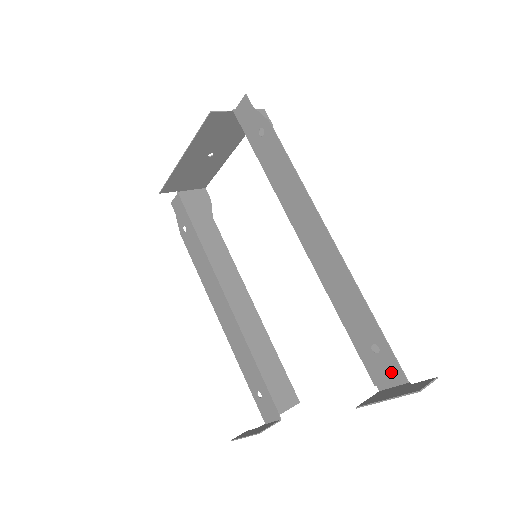
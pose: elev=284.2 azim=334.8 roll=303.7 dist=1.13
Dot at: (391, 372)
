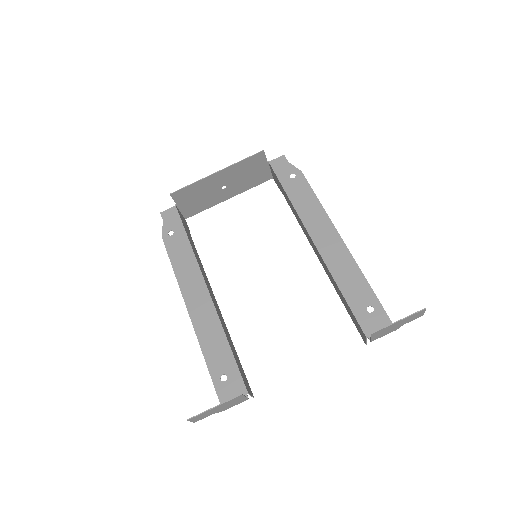
Dot at: (382, 324)
